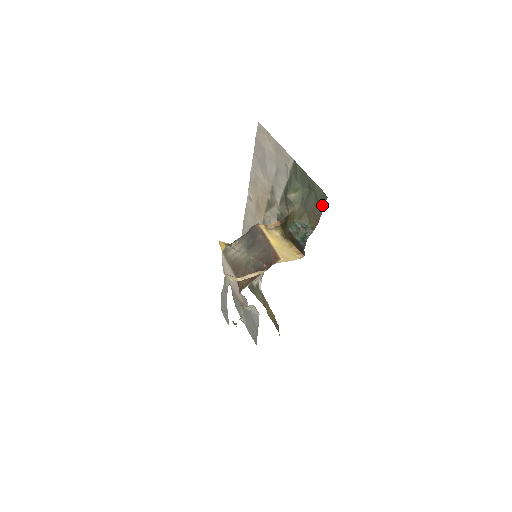
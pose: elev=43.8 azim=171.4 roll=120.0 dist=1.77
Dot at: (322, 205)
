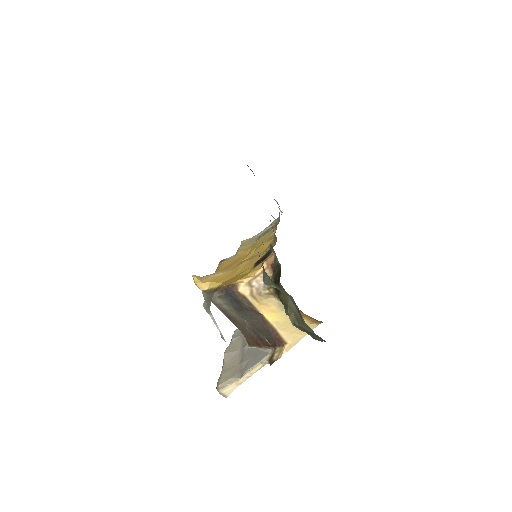
Dot at: occluded
